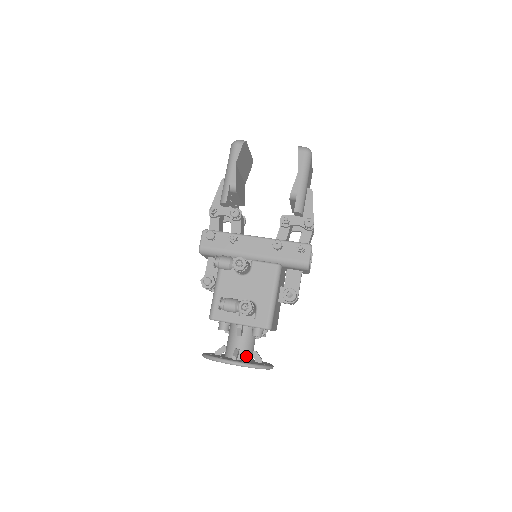
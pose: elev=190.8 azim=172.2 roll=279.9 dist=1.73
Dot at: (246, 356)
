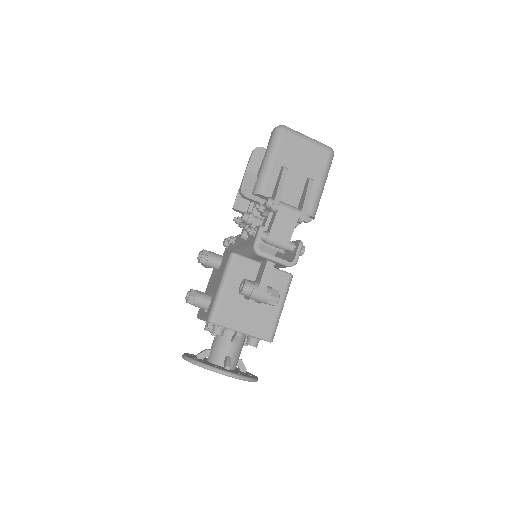
Dot at: (214, 358)
